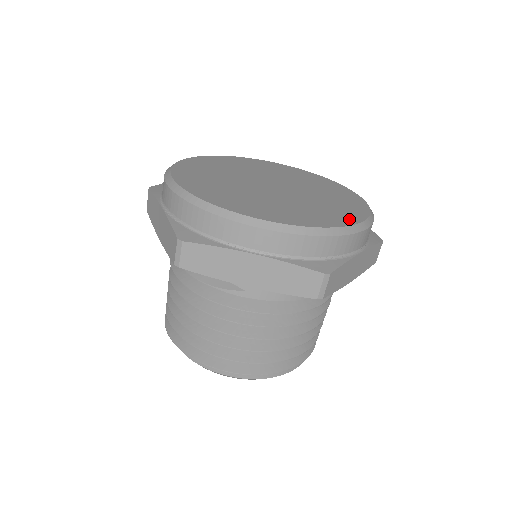
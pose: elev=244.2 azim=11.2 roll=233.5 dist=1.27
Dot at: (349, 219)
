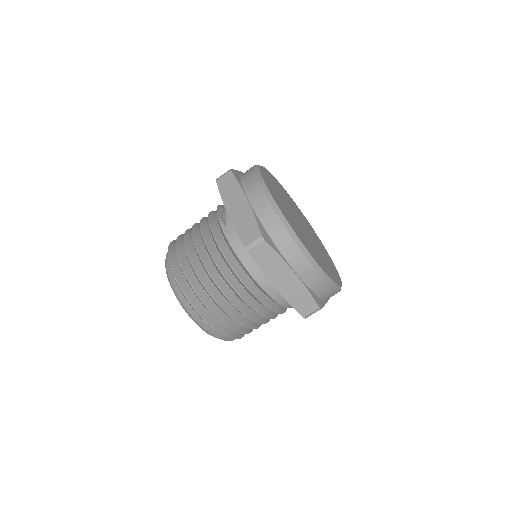
Dot at: (310, 251)
